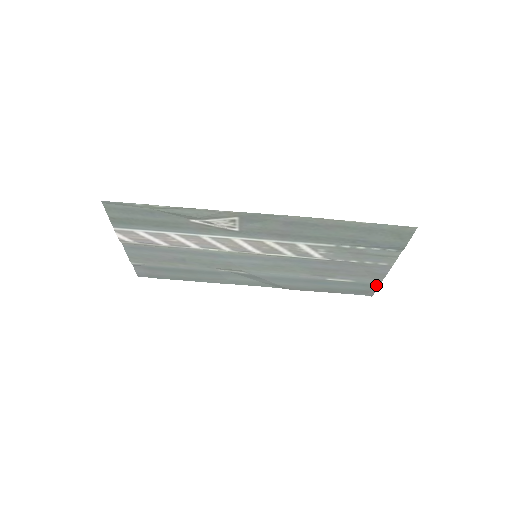
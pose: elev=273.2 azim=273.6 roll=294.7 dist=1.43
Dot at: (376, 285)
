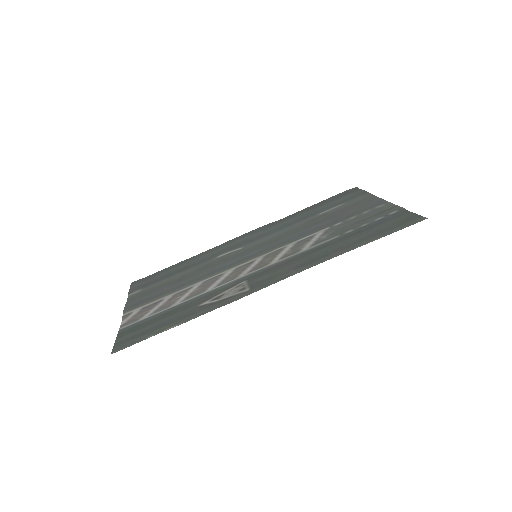
Dot at: (365, 192)
